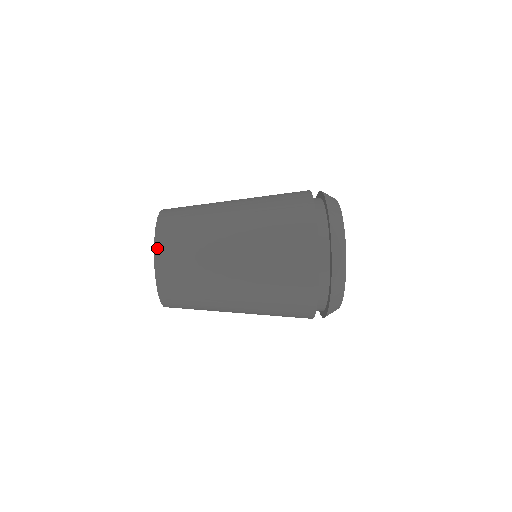
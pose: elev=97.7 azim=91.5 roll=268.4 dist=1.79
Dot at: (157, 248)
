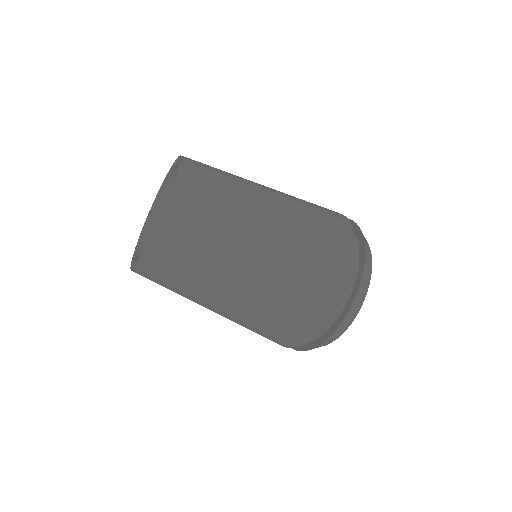
Dot at: (174, 199)
